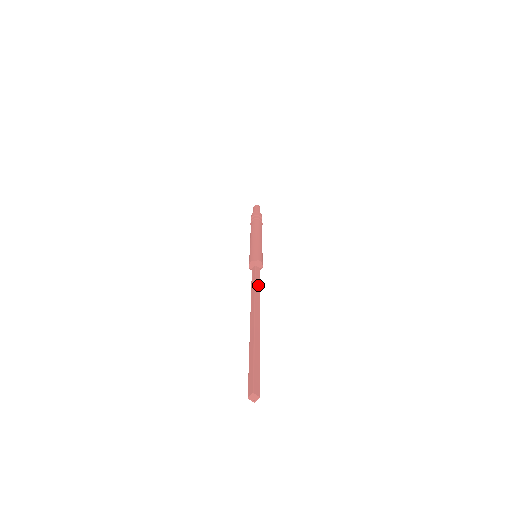
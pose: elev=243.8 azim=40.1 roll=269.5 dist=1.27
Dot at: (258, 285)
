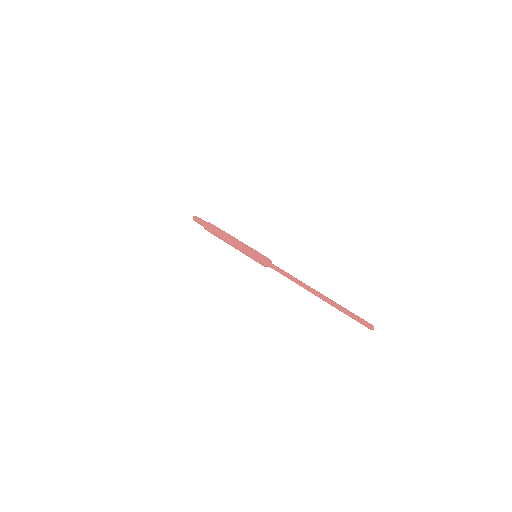
Dot at: (289, 274)
